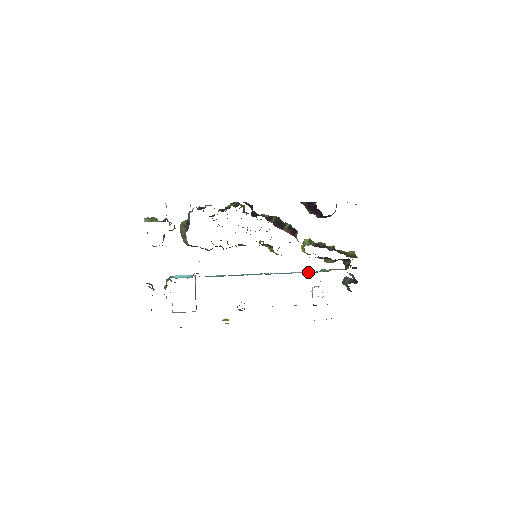
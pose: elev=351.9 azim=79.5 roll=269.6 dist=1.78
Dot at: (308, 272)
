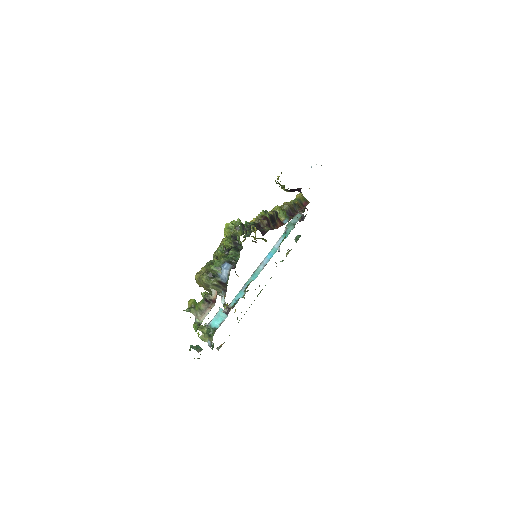
Dot at: (284, 237)
